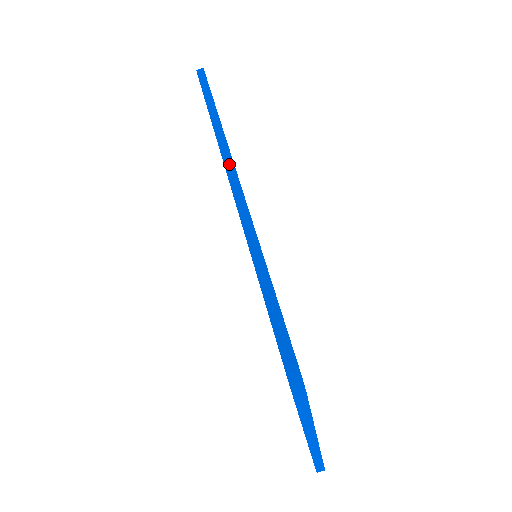
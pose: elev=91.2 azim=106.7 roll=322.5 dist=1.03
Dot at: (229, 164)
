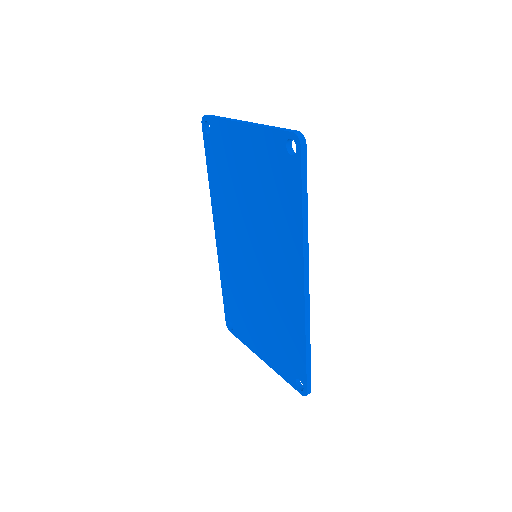
Dot at: occluded
